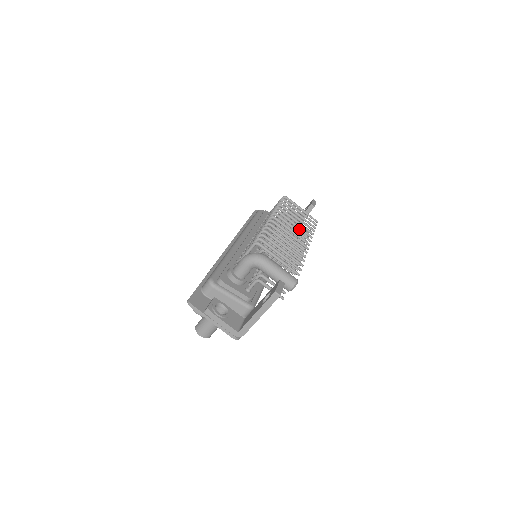
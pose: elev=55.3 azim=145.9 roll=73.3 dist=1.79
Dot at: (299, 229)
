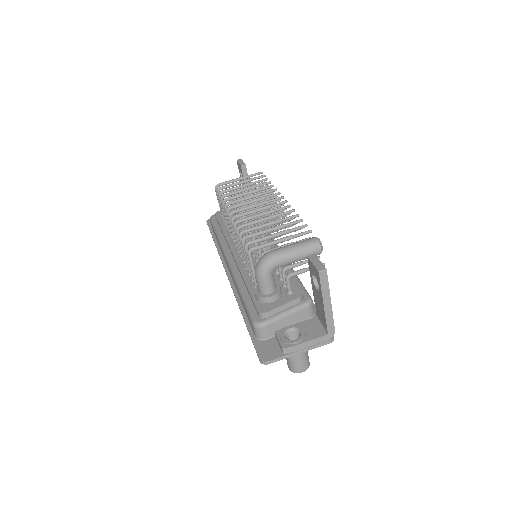
Dot at: occluded
